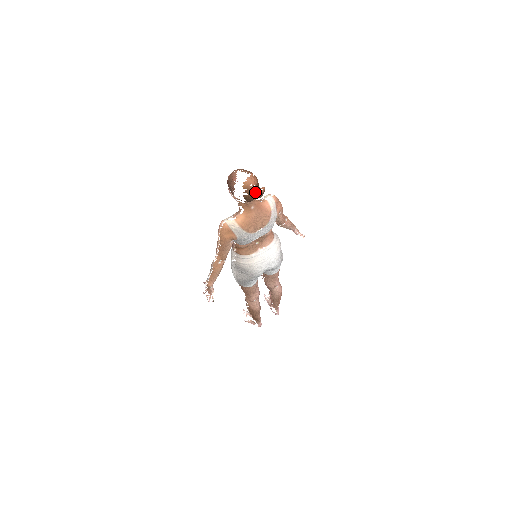
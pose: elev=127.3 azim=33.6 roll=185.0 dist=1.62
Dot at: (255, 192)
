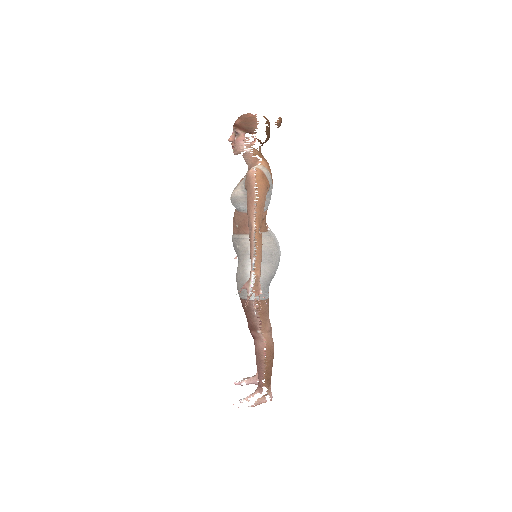
Dot at: (269, 129)
